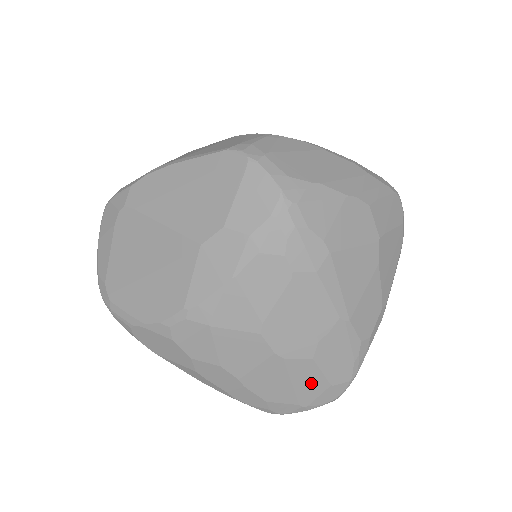
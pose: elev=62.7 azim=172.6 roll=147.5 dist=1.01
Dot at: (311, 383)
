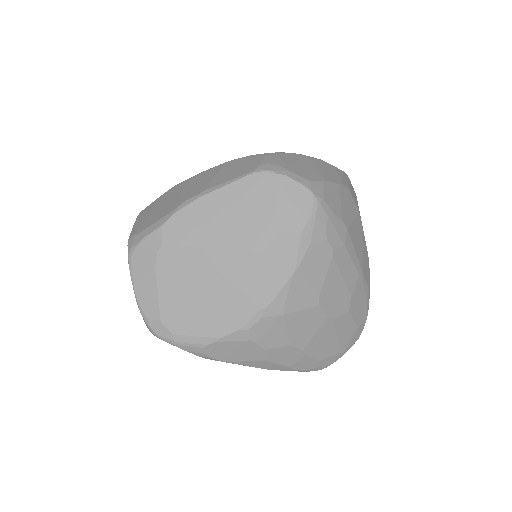
Dot at: (347, 331)
